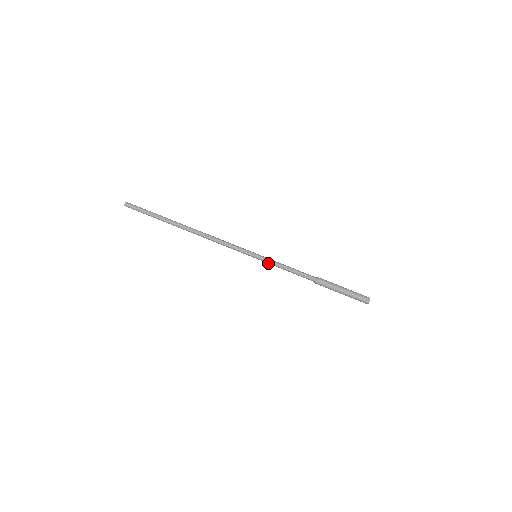
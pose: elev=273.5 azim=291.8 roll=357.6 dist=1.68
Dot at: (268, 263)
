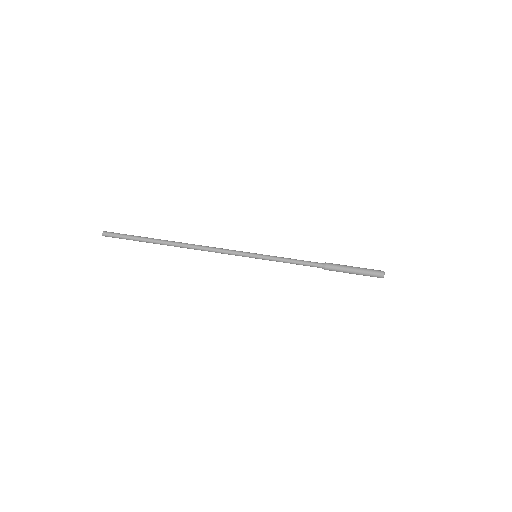
Dot at: (270, 260)
